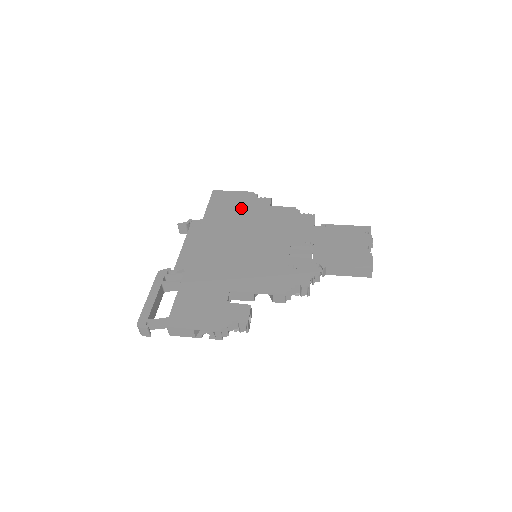
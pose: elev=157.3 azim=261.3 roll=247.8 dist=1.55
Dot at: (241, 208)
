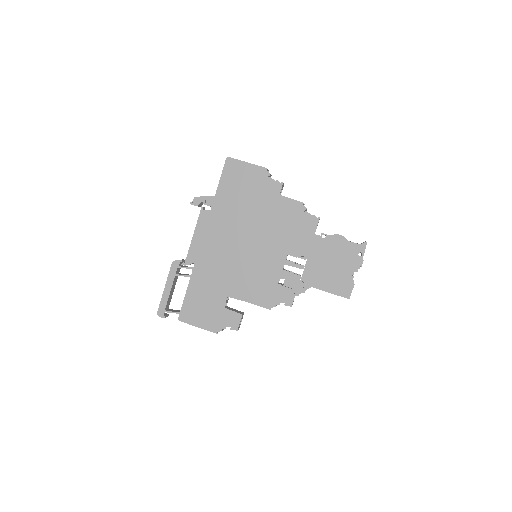
Dot at: (251, 193)
